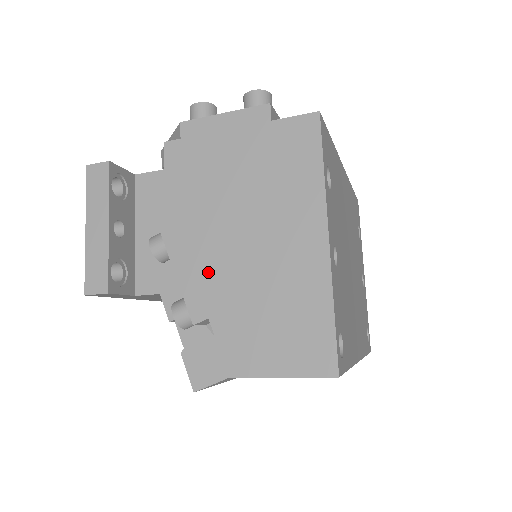
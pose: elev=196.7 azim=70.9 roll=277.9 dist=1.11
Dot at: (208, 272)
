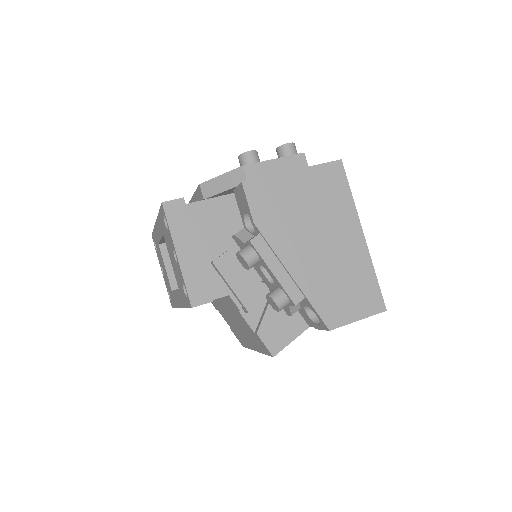
Dot at: (299, 268)
